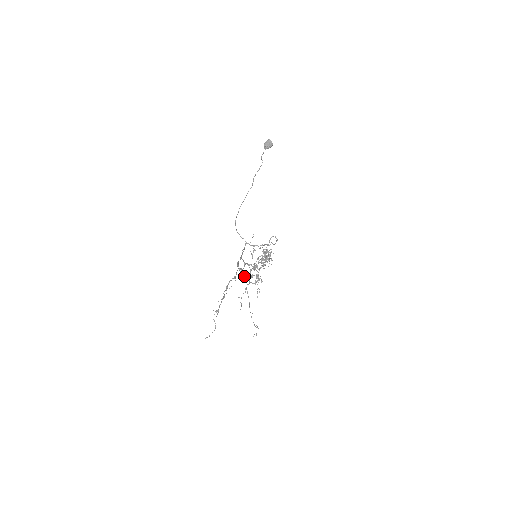
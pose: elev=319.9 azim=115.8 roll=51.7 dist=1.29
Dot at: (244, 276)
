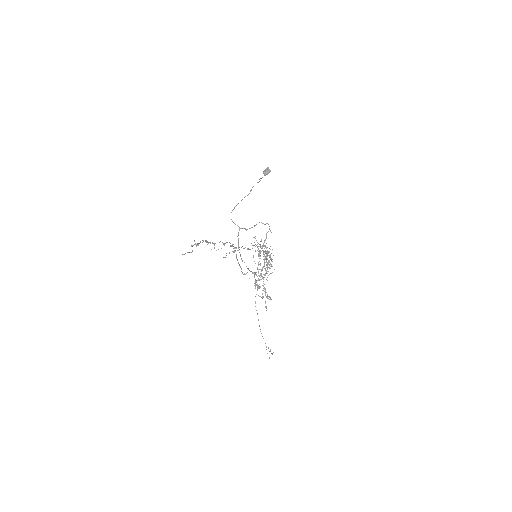
Dot at: (234, 247)
